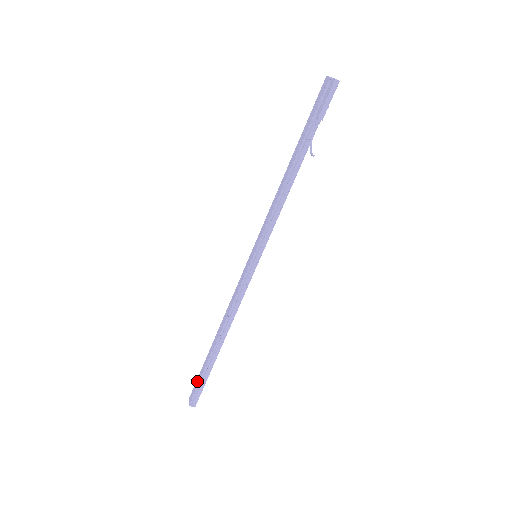
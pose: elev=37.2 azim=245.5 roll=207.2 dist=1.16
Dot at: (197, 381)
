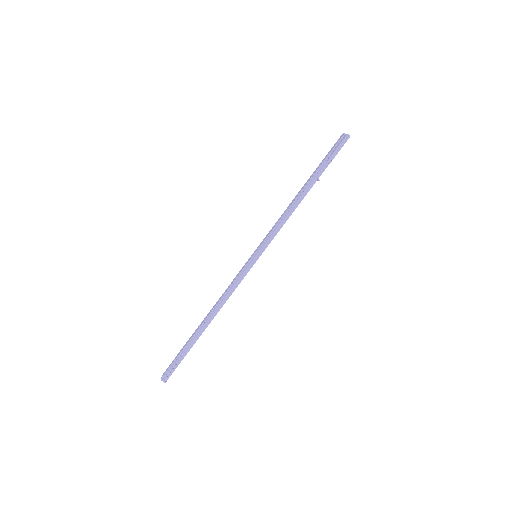
Dot at: (175, 358)
